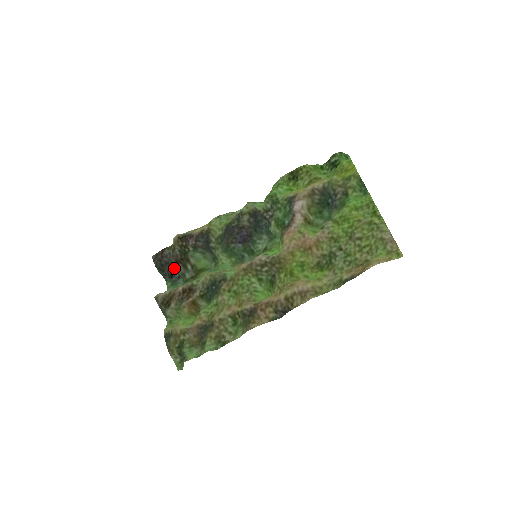
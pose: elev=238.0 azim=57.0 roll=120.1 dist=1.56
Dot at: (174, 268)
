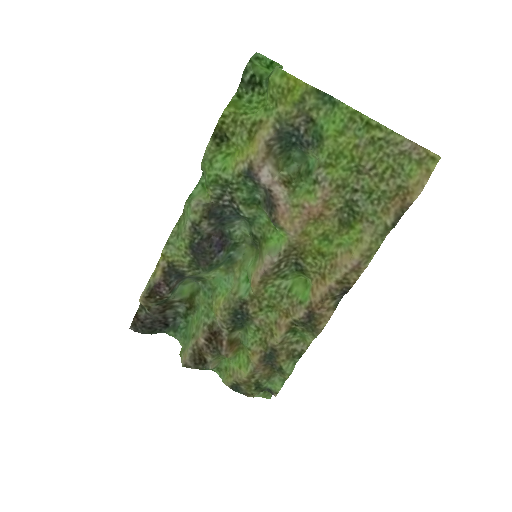
Dot at: (163, 319)
